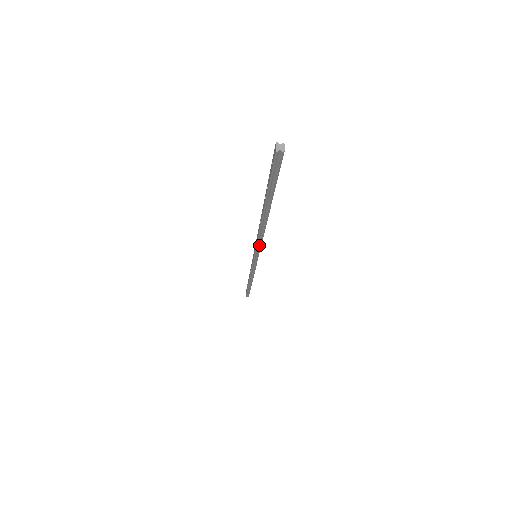
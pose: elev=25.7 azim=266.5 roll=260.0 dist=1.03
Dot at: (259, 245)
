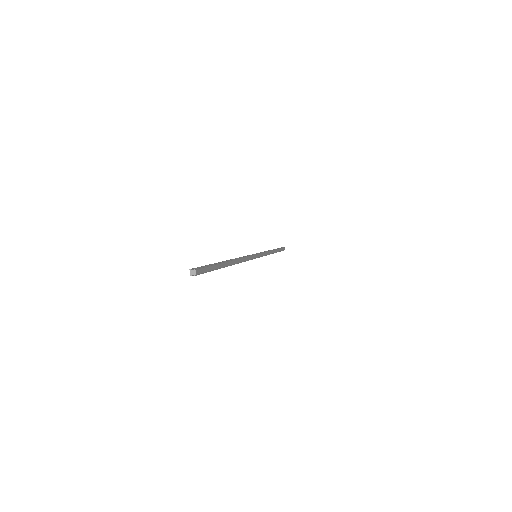
Dot at: (248, 260)
